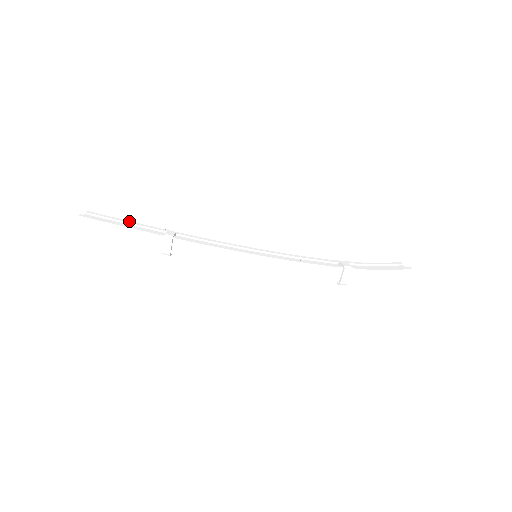
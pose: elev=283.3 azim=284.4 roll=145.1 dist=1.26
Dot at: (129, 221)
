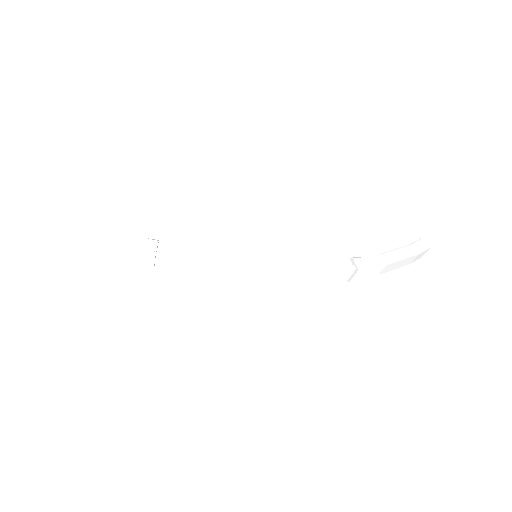
Dot at: (96, 224)
